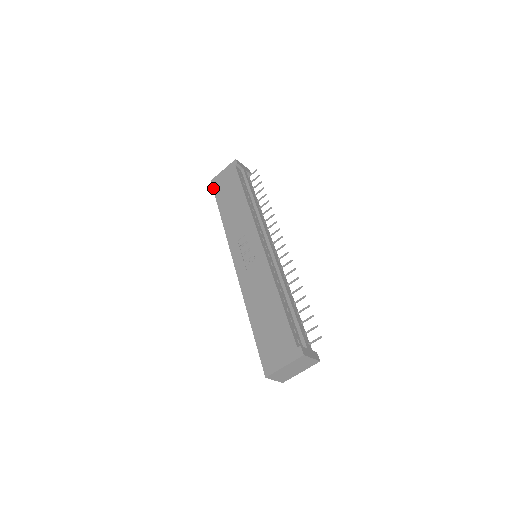
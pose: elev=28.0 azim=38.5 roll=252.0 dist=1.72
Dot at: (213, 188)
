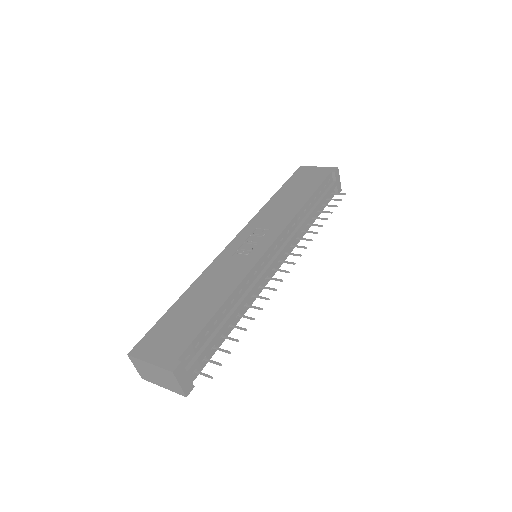
Dot at: (295, 172)
